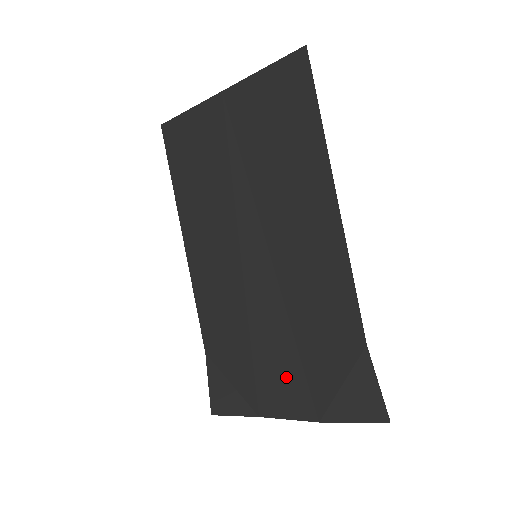
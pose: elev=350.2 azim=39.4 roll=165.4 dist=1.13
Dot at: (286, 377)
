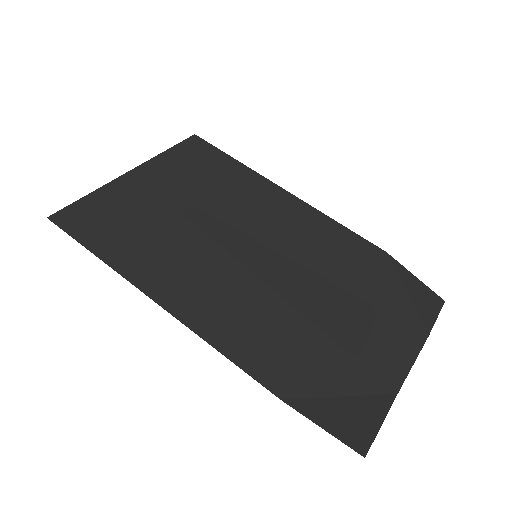
Dot at: (373, 326)
